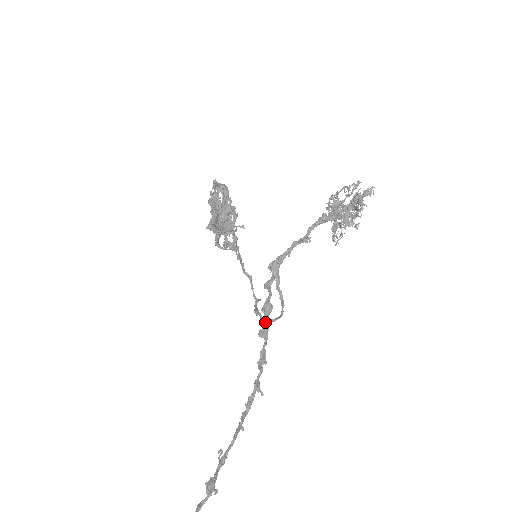
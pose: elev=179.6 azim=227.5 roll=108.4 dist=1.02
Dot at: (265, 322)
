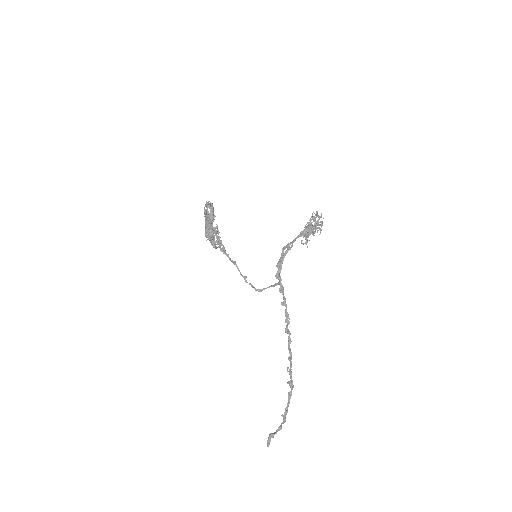
Dot at: (283, 298)
